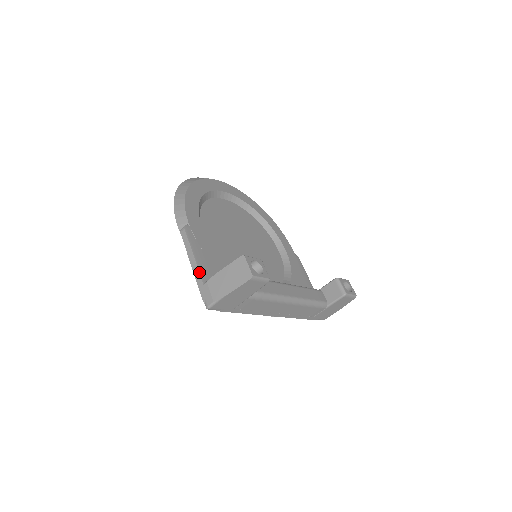
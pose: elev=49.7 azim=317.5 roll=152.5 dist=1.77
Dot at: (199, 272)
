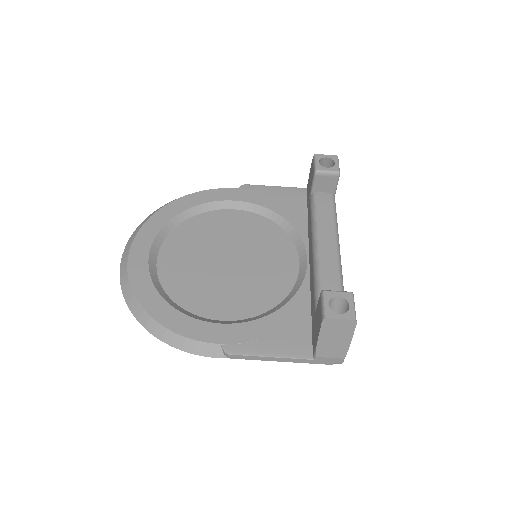
Dot at: (297, 359)
